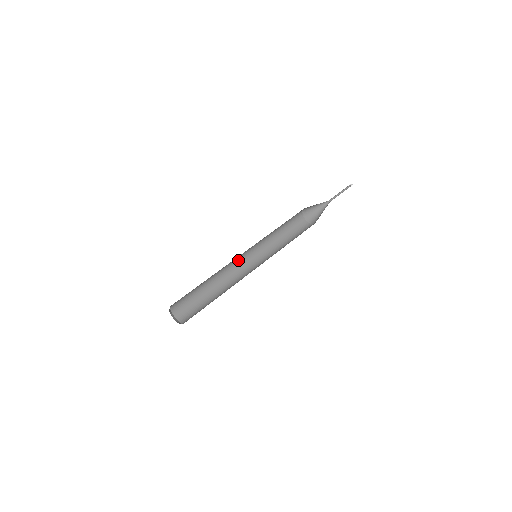
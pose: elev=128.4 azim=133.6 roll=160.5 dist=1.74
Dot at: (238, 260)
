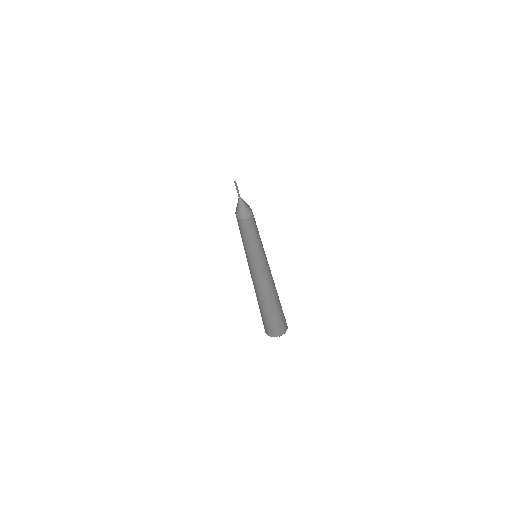
Dot at: occluded
